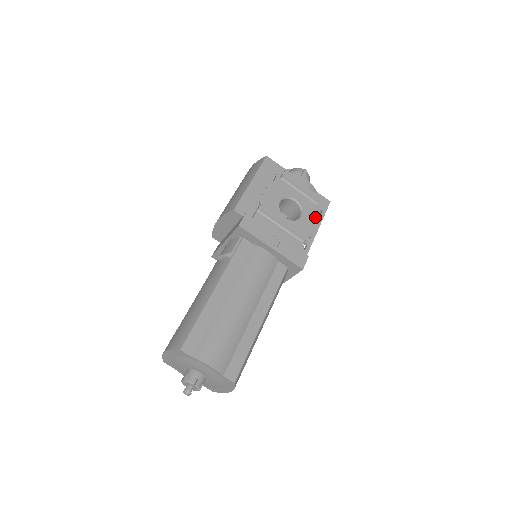
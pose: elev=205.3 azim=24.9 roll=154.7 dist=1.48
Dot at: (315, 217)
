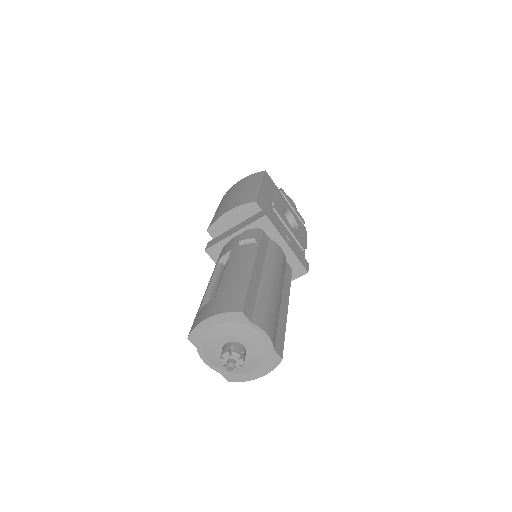
Dot at: (305, 234)
